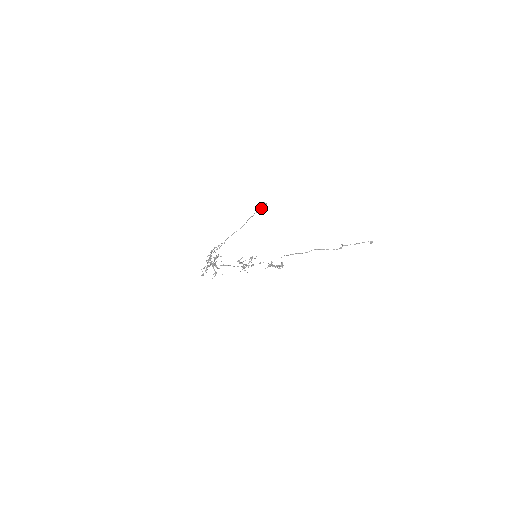
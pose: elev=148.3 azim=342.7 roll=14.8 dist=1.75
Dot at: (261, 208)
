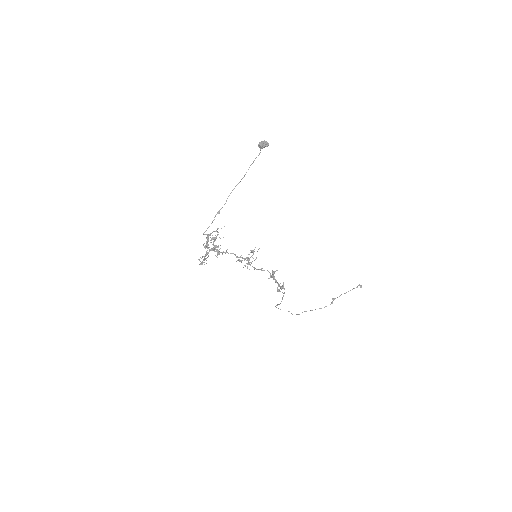
Dot at: (262, 144)
